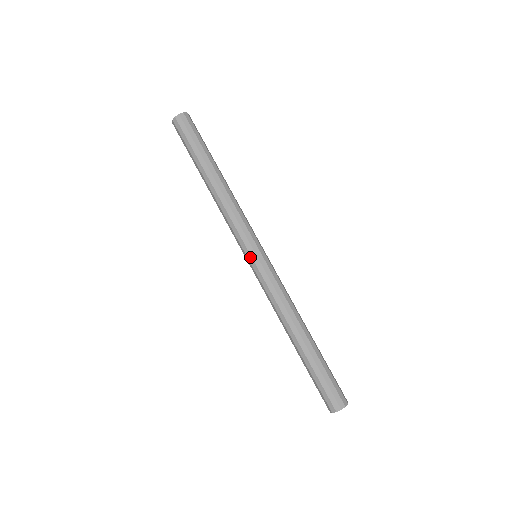
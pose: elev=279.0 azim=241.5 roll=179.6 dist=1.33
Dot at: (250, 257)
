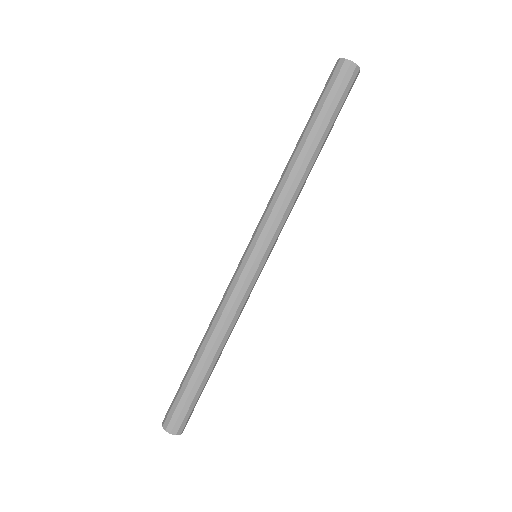
Dot at: (250, 253)
